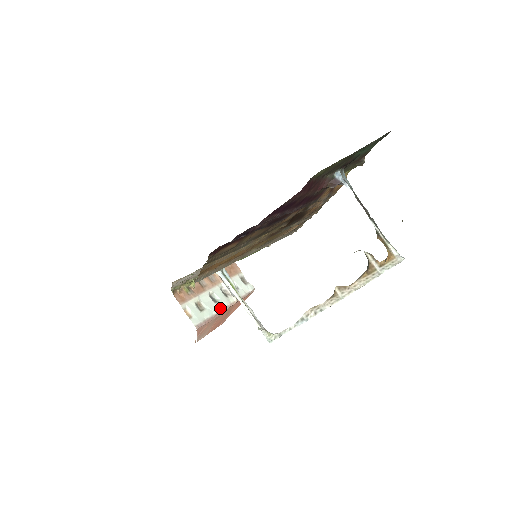
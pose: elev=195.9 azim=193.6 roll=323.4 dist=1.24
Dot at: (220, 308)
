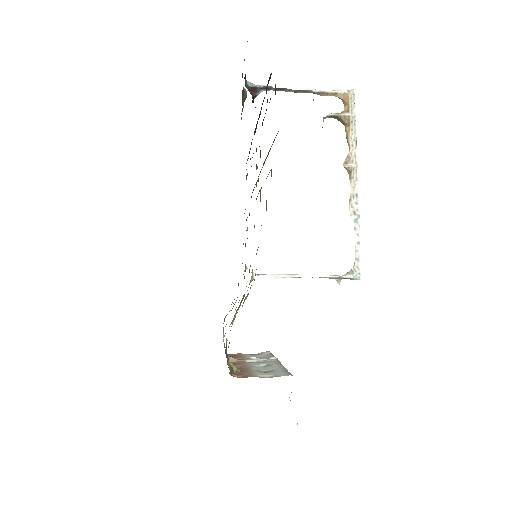
Dot at: (277, 364)
